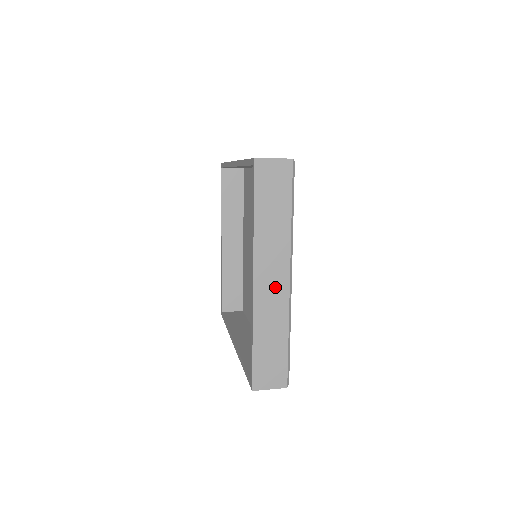
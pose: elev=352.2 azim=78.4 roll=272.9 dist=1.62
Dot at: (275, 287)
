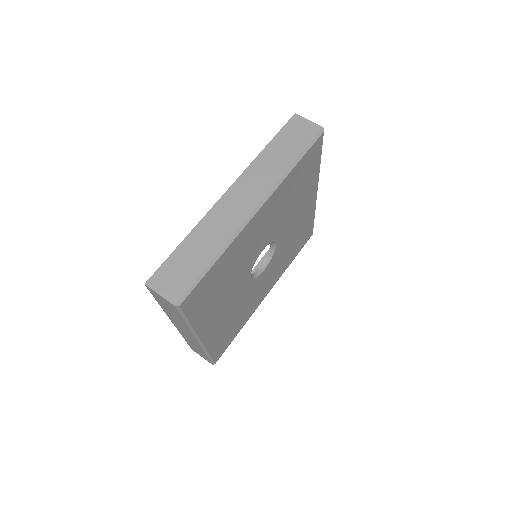
Dot at: (189, 336)
